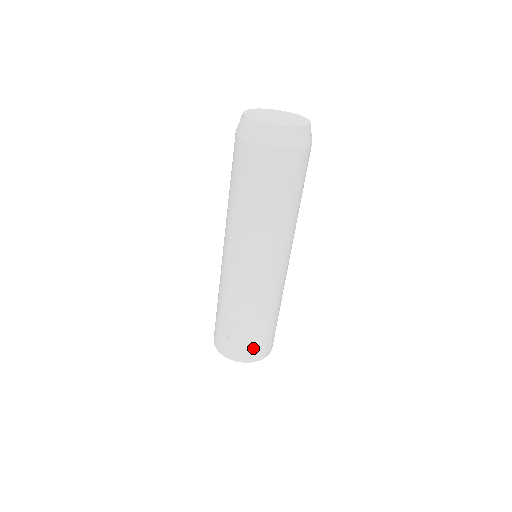
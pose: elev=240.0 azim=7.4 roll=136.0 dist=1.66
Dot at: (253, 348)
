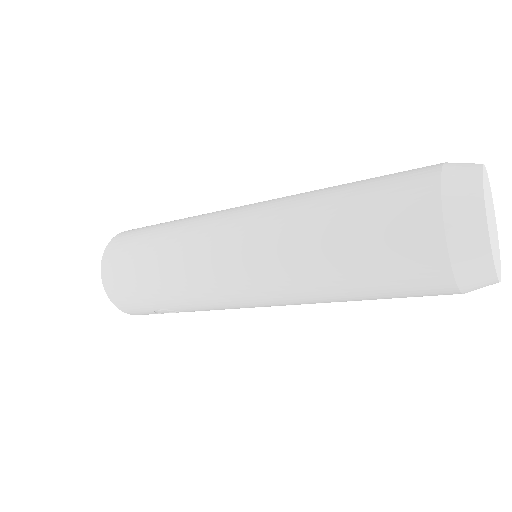
Dot at: occluded
